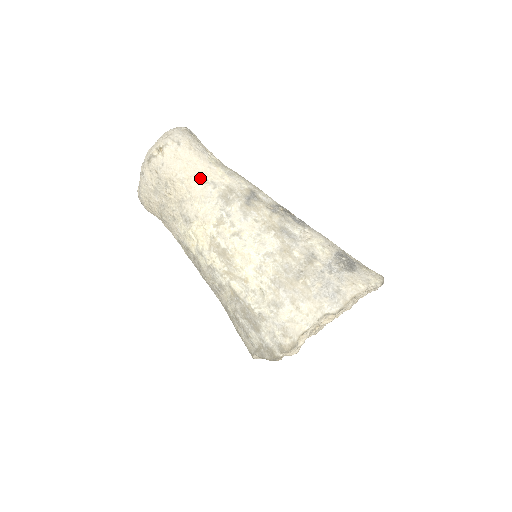
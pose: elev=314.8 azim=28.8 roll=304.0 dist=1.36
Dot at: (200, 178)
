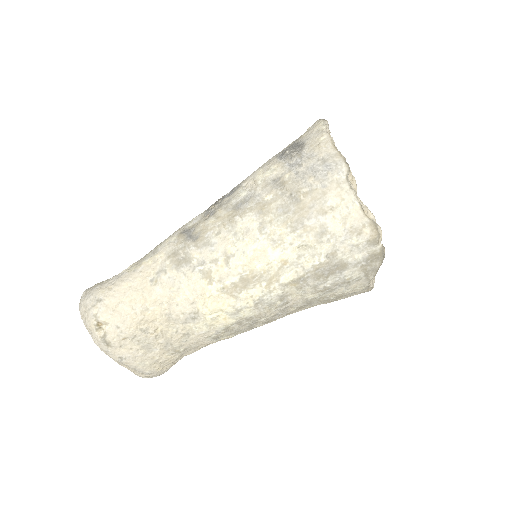
Dot at: (148, 286)
